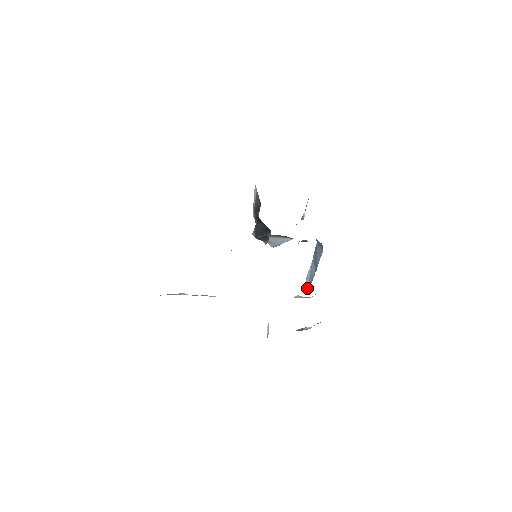
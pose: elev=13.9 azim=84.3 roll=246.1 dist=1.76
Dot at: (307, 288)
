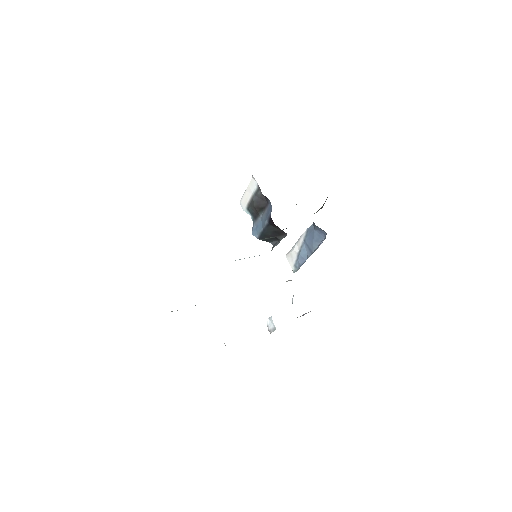
Dot at: (292, 269)
